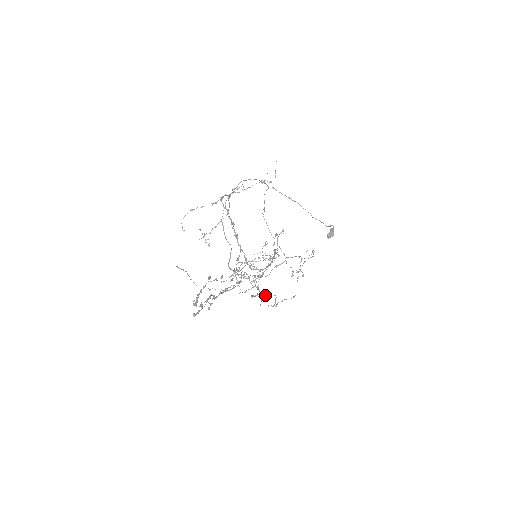
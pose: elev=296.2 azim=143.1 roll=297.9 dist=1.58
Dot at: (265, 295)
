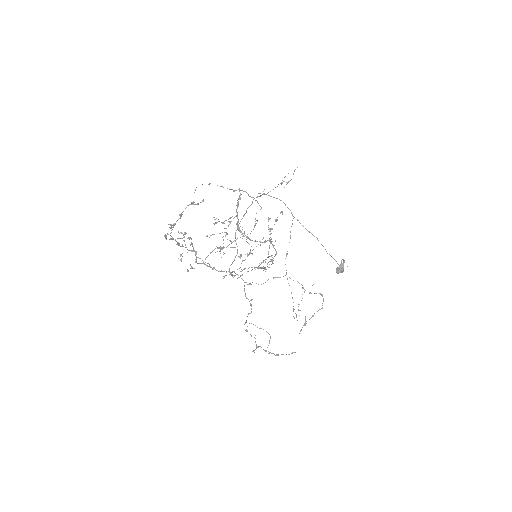
Dot at: (259, 328)
